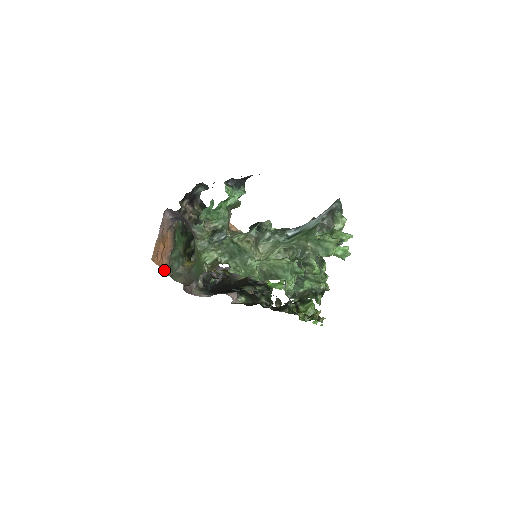
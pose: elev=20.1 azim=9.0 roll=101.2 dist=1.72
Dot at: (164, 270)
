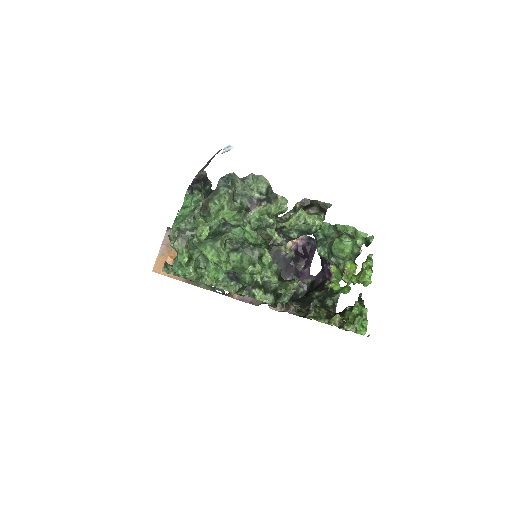
Dot at: (183, 280)
